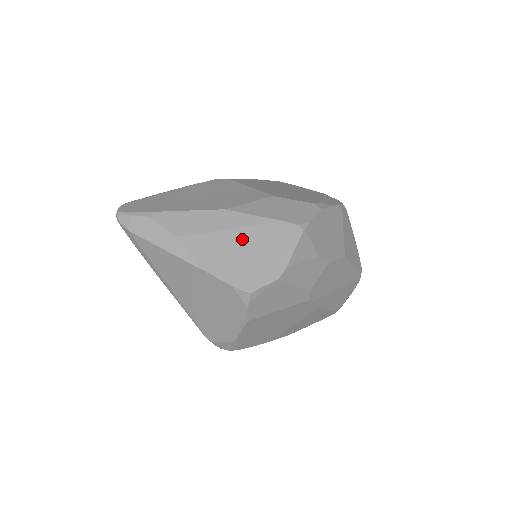
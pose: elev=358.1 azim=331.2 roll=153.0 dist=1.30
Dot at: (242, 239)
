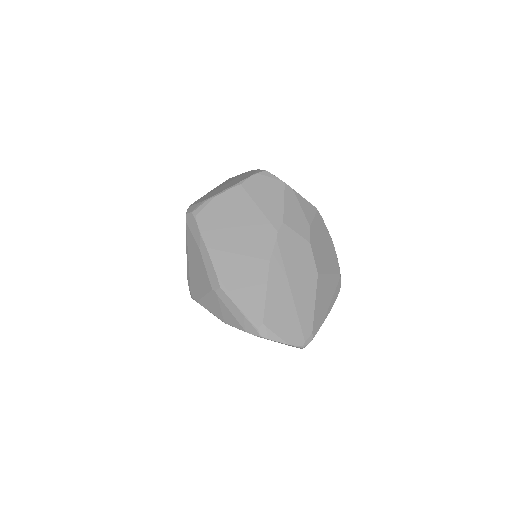
Dot at: occluded
